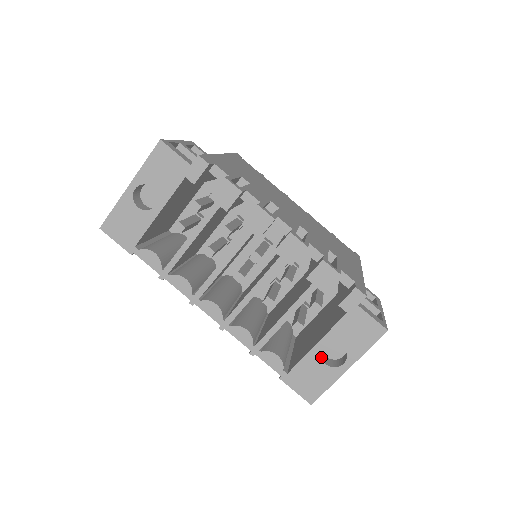
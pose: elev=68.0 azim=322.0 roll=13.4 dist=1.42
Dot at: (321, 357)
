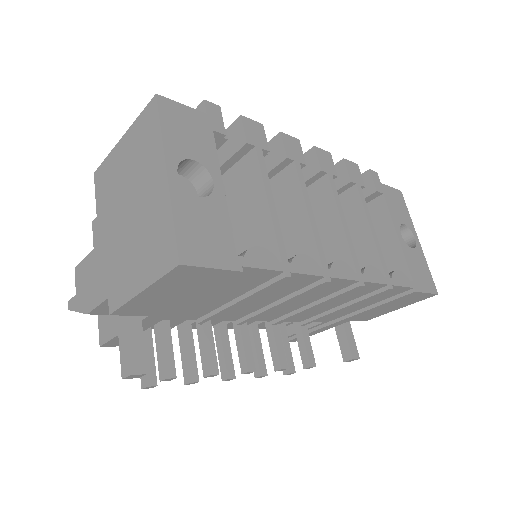
Dot at: (406, 246)
